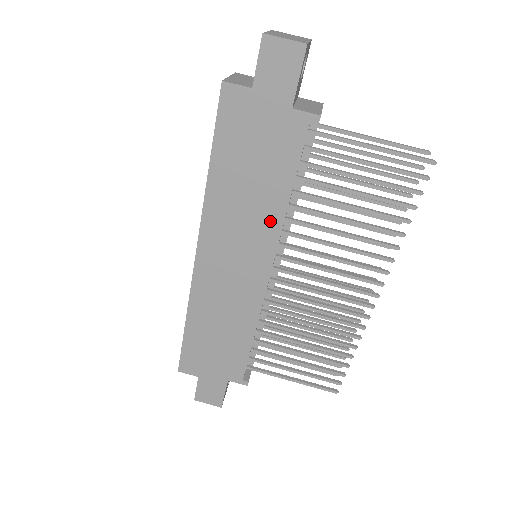
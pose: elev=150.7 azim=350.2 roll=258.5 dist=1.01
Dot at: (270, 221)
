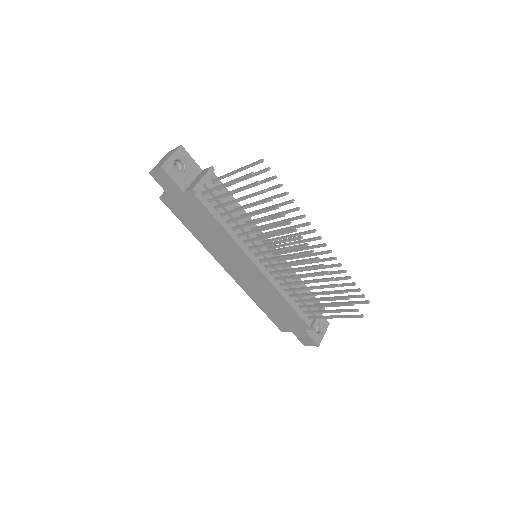
Dot at: (230, 242)
